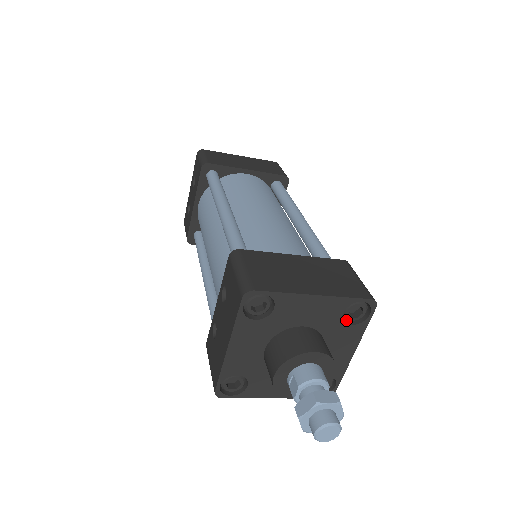
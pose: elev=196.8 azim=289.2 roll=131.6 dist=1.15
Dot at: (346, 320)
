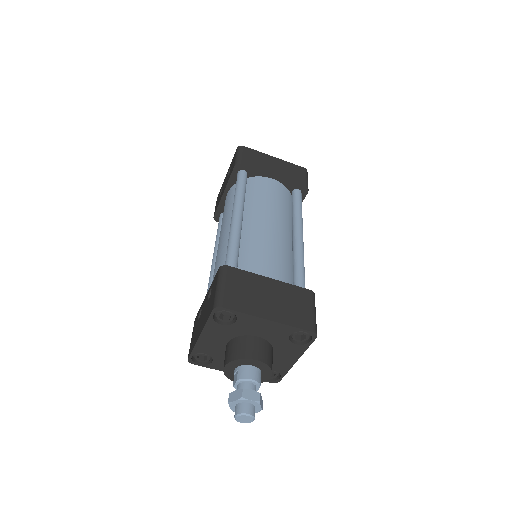
Dot at: (293, 339)
